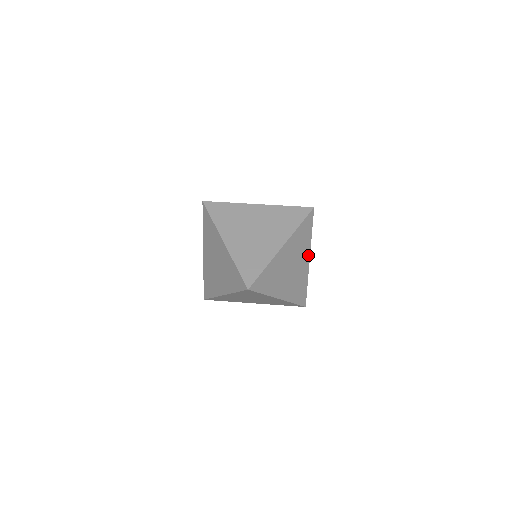
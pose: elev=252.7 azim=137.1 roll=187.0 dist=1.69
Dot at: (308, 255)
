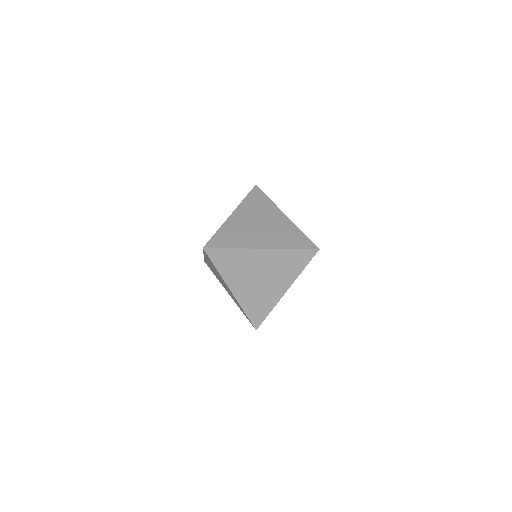
Dot at: (287, 286)
